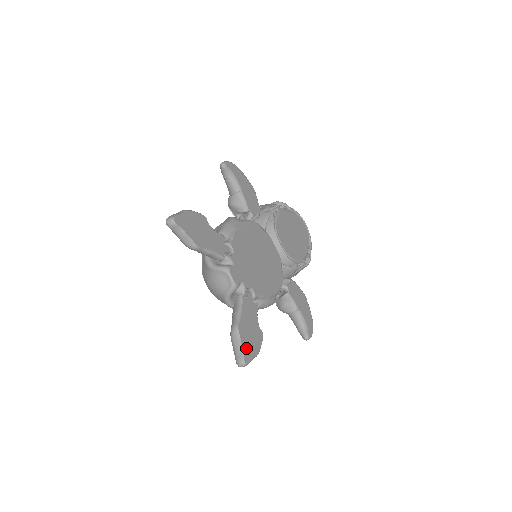
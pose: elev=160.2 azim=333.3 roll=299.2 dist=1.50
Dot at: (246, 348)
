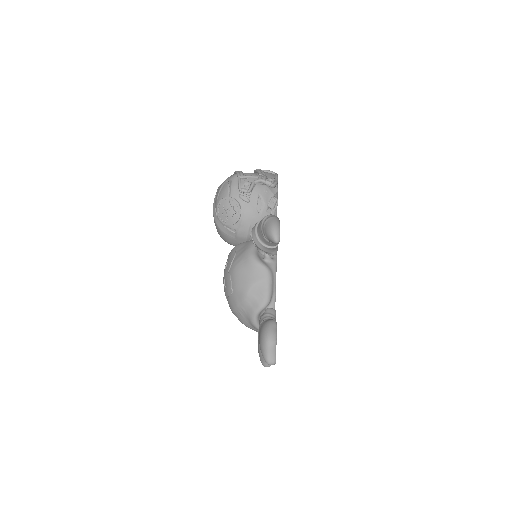
Dot at: occluded
